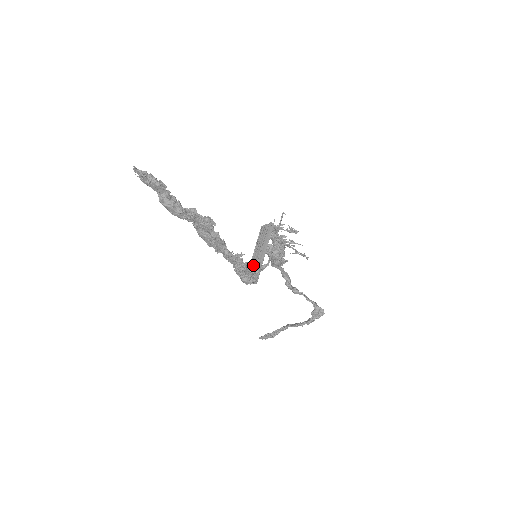
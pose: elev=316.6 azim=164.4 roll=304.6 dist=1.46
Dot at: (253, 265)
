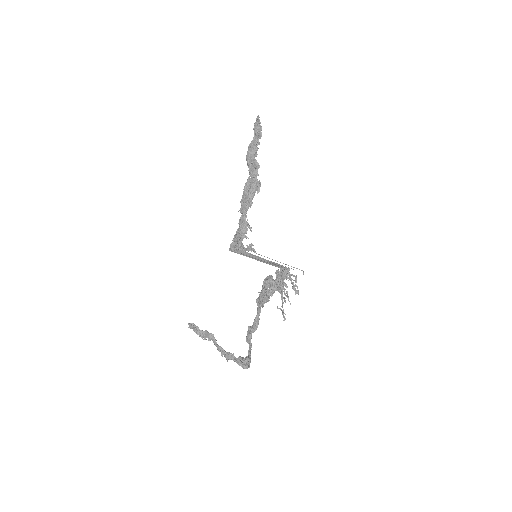
Dot at: occluded
